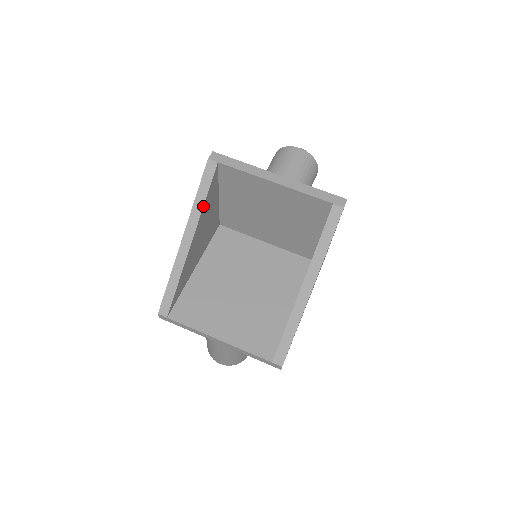
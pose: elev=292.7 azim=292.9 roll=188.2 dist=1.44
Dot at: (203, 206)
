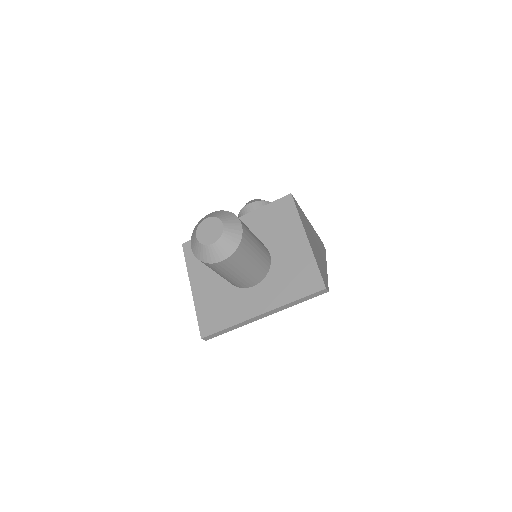
Dot at: occluded
